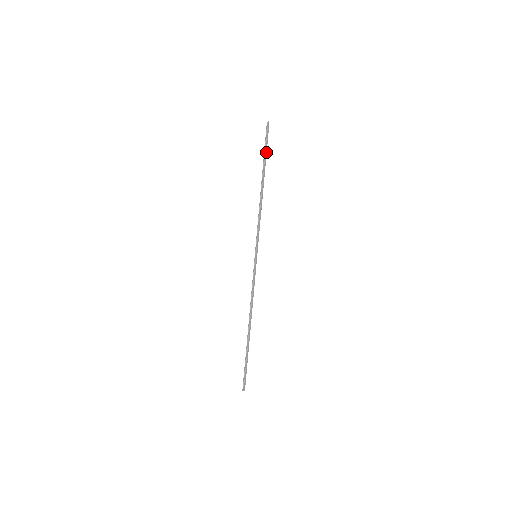
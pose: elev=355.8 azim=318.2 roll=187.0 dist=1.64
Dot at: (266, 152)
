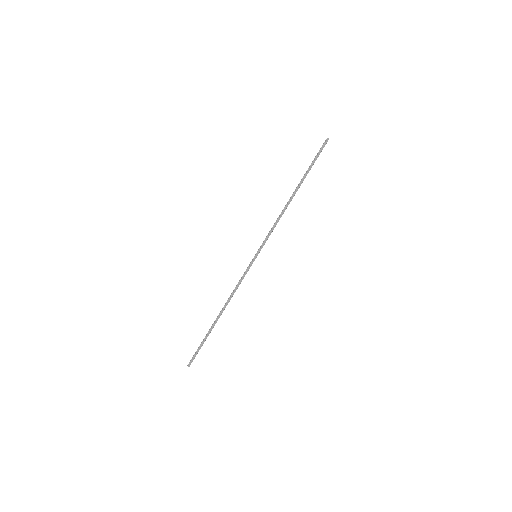
Dot at: occluded
